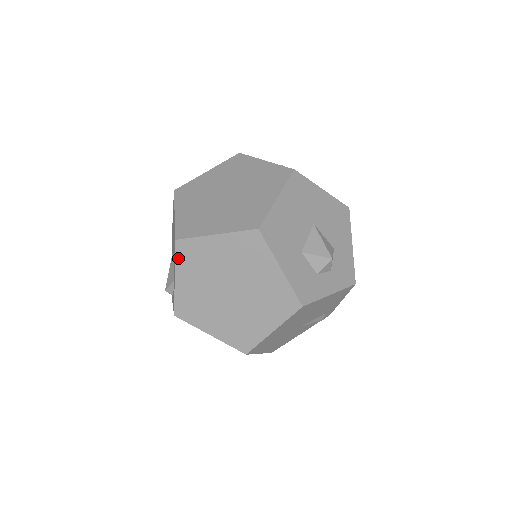
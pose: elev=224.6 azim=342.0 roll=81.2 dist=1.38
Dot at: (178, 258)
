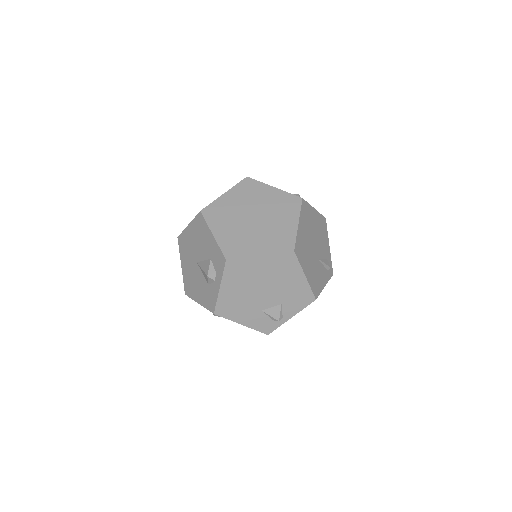
Dot at: (208, 220)
